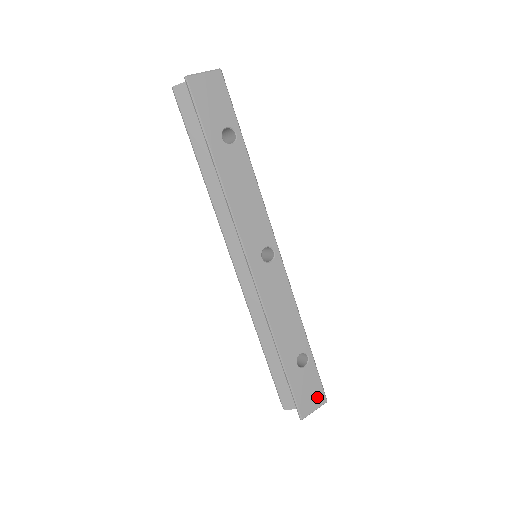
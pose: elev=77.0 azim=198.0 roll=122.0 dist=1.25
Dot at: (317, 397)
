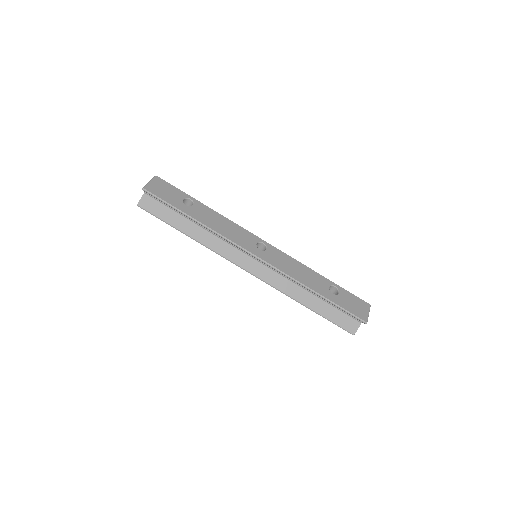
Dot at: (362, 306)
